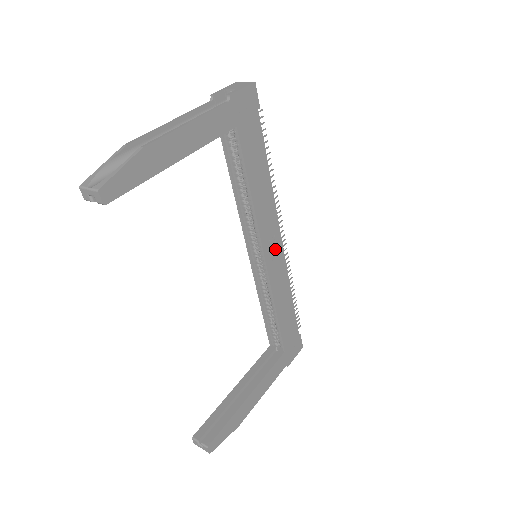
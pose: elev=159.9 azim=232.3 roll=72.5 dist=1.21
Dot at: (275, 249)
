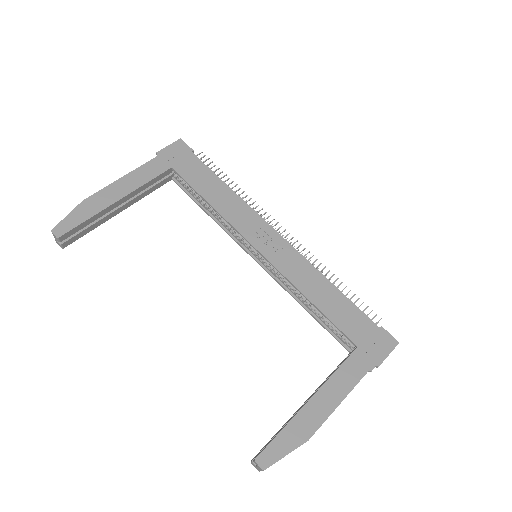
Dot at: (272, 242)
